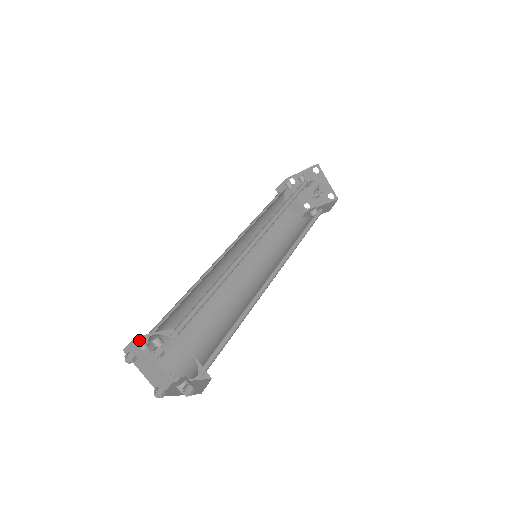
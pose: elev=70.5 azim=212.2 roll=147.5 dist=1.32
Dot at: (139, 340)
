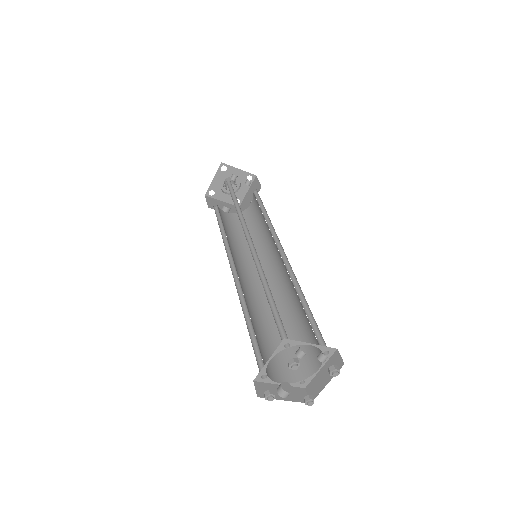
Dot at: (284, 342)
